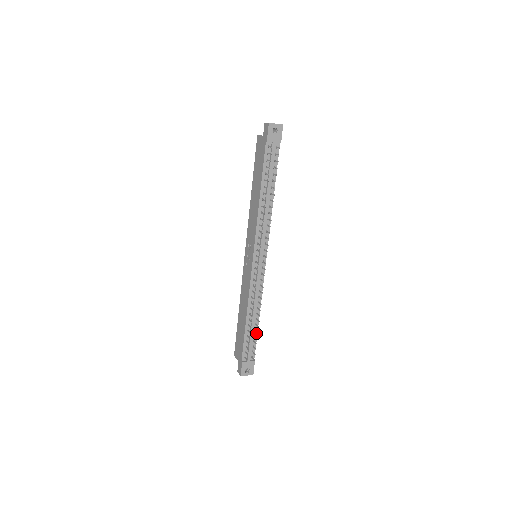
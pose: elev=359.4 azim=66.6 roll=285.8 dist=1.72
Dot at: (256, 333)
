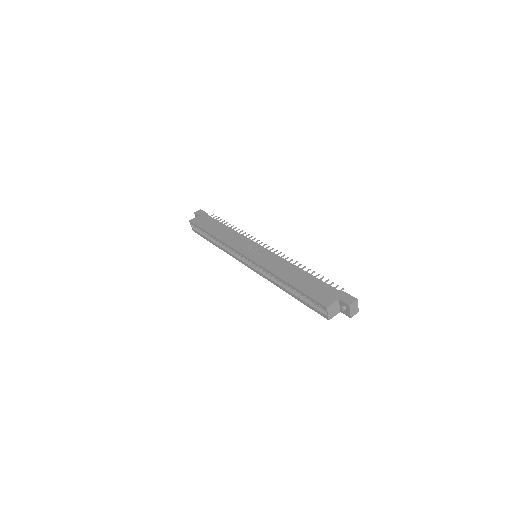
Dot at: occluded
